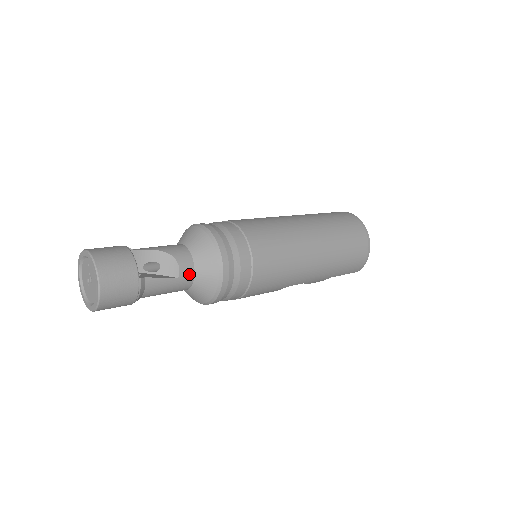
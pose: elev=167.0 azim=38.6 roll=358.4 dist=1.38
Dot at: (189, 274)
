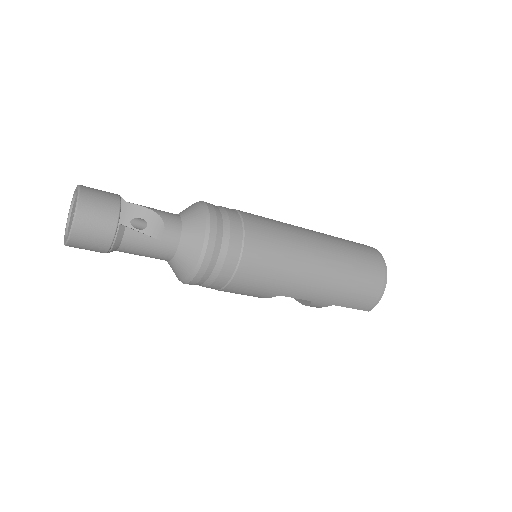
Dot at: (173, 241)
